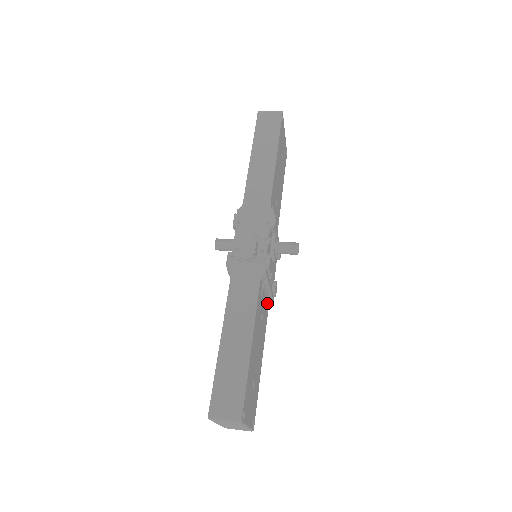
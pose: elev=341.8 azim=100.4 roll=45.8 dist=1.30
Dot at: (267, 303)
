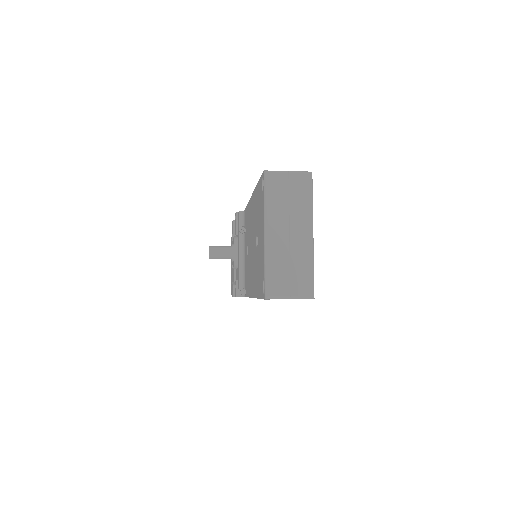
Dot at: occluded
